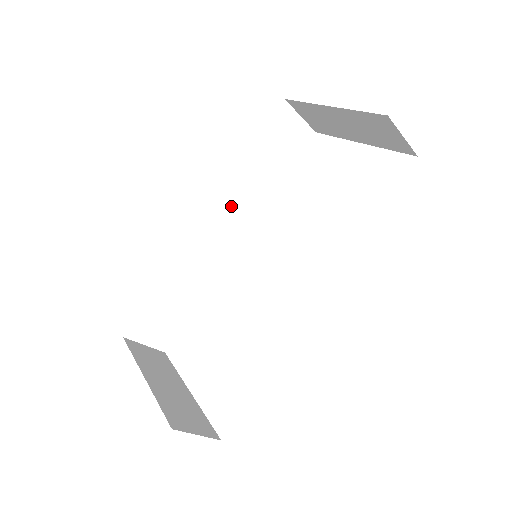
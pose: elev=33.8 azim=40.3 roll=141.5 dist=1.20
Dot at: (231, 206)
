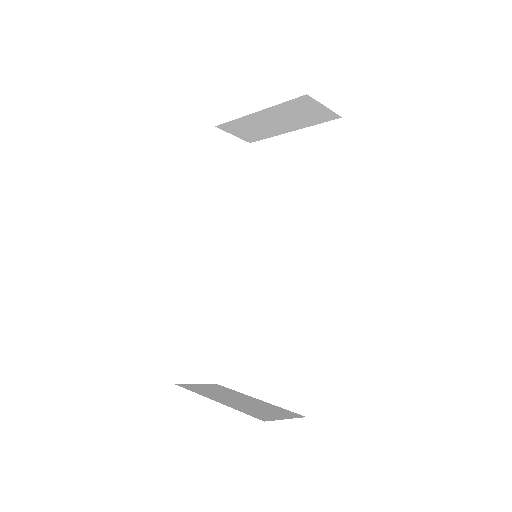
Dot at: (213, 231)
